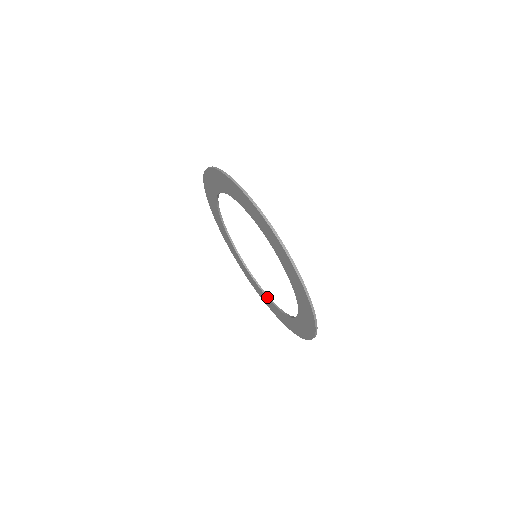
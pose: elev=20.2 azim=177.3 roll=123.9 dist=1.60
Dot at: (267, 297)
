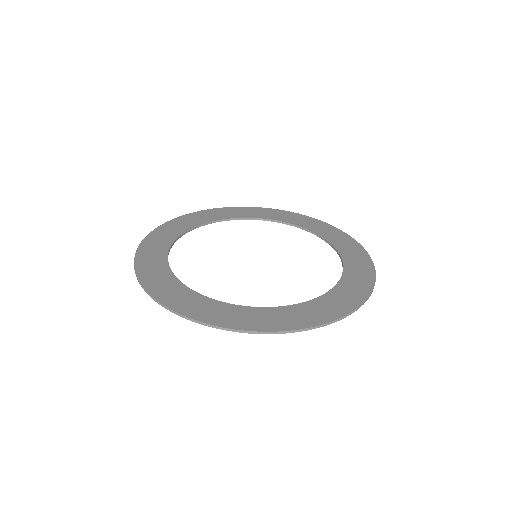
Dot at: occluded
